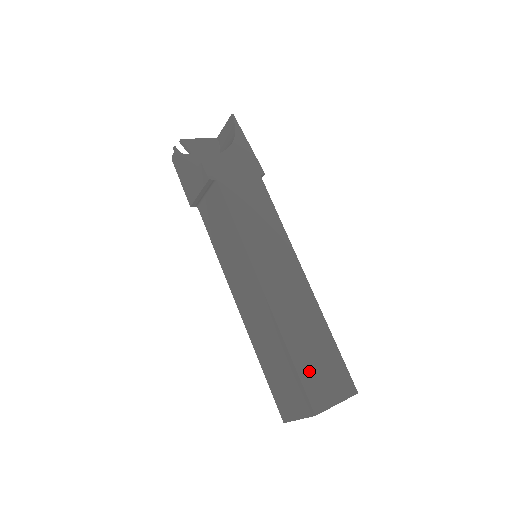
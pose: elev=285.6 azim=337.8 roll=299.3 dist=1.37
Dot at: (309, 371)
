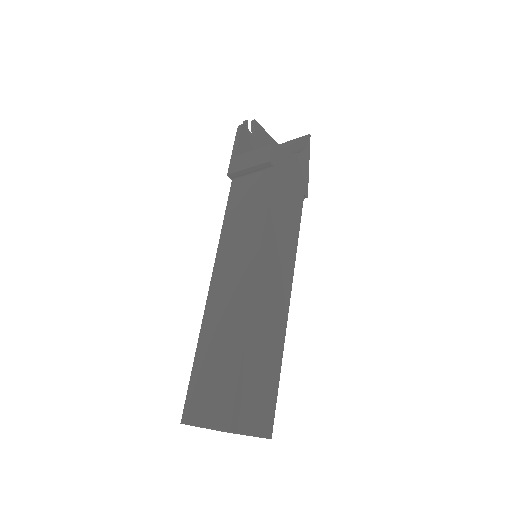
Dot at: (248, 385)
